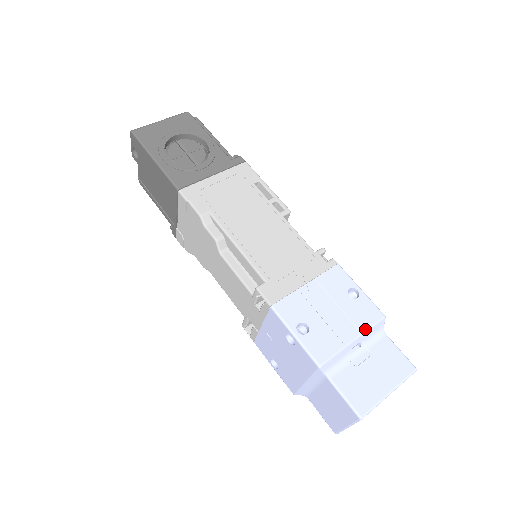
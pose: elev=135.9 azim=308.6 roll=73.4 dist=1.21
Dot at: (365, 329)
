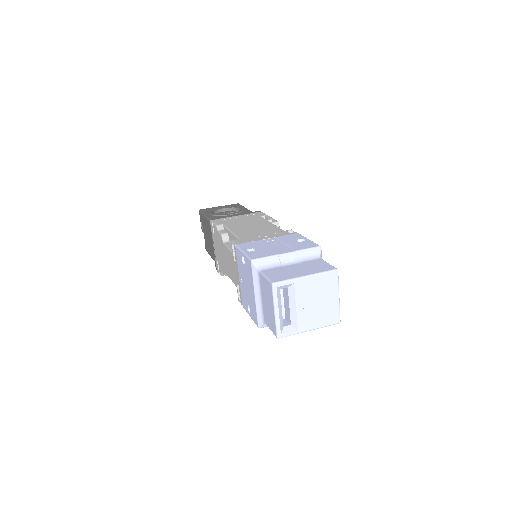
Dot at: (299, 249)
